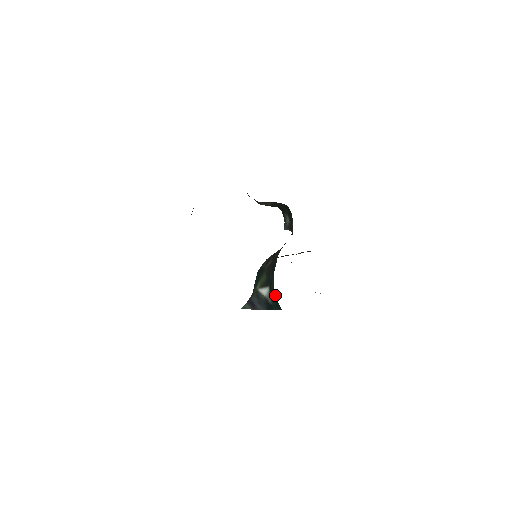
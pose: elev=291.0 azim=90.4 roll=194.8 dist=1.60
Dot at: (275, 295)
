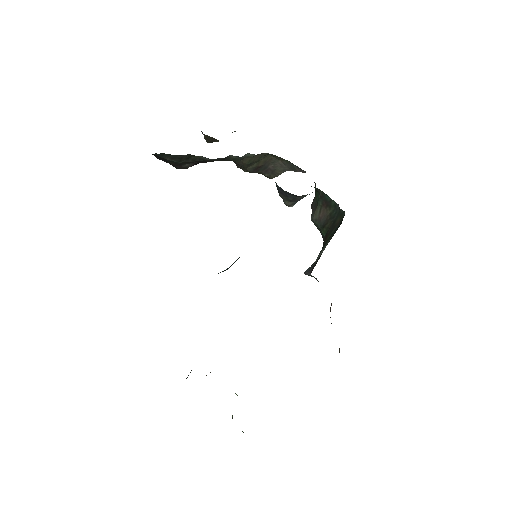
Dot at: occluded
